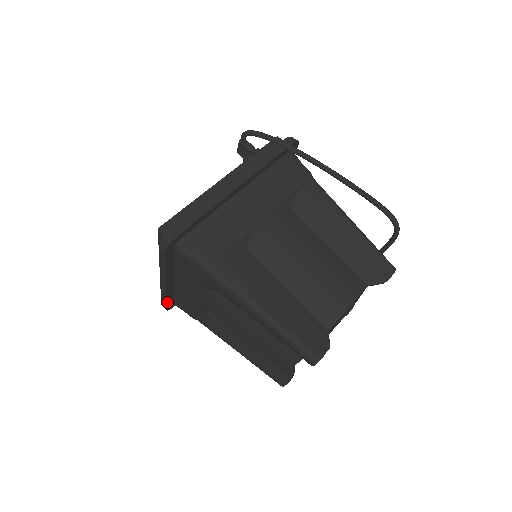
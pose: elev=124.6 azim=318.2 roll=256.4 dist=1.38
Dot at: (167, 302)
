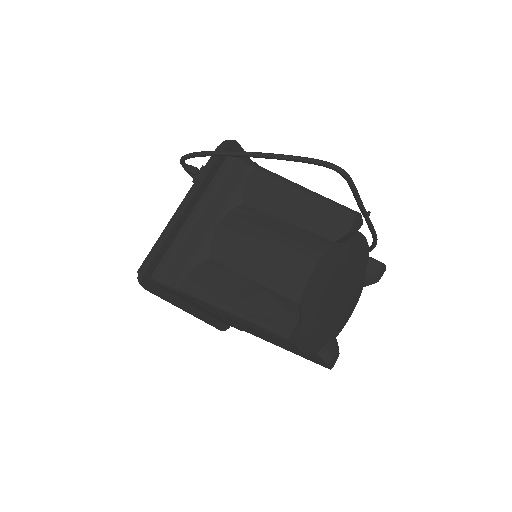
Dot at: (213, 325)
